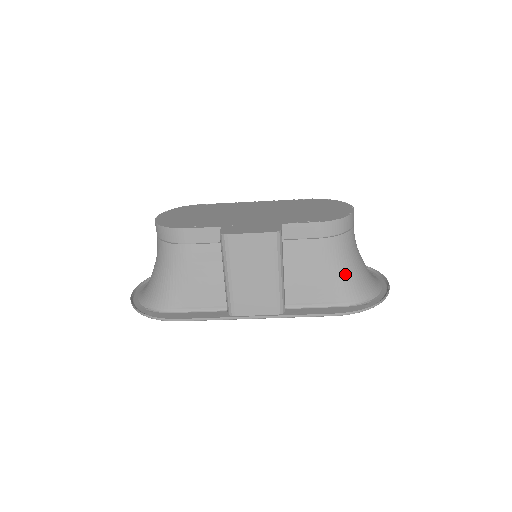
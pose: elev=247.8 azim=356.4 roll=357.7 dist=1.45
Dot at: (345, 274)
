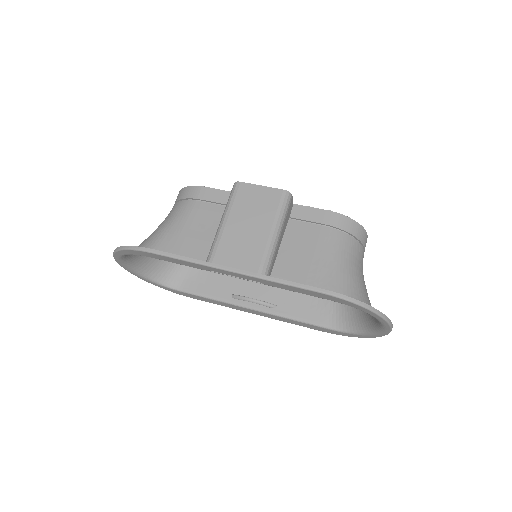
Dot at: (344, 270)
